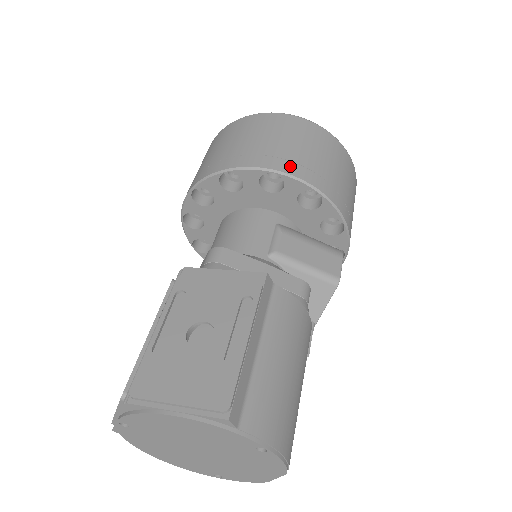
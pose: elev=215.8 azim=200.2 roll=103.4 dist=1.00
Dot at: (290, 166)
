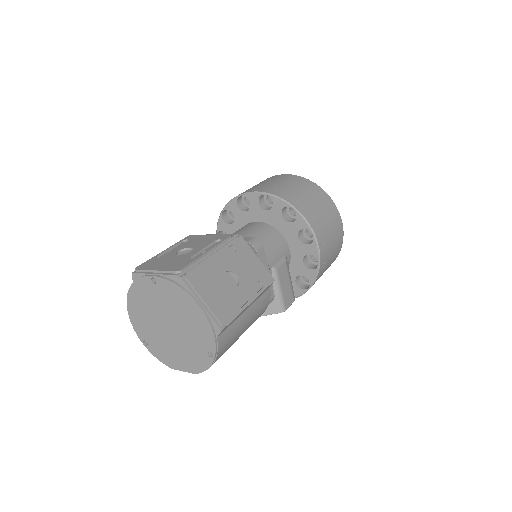
Dot at: (321, 239)
